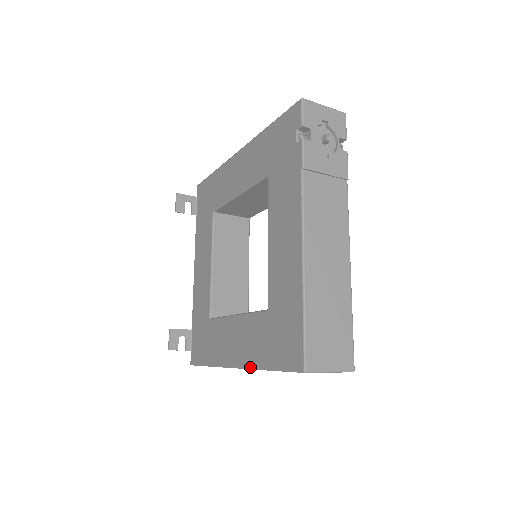
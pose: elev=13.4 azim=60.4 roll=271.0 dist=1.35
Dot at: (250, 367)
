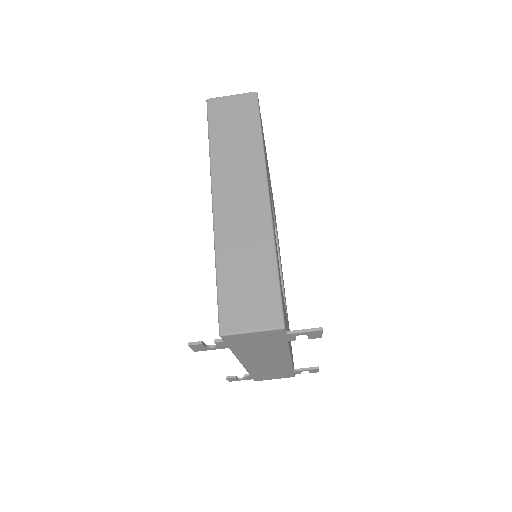
Dot at: (210, 172)
